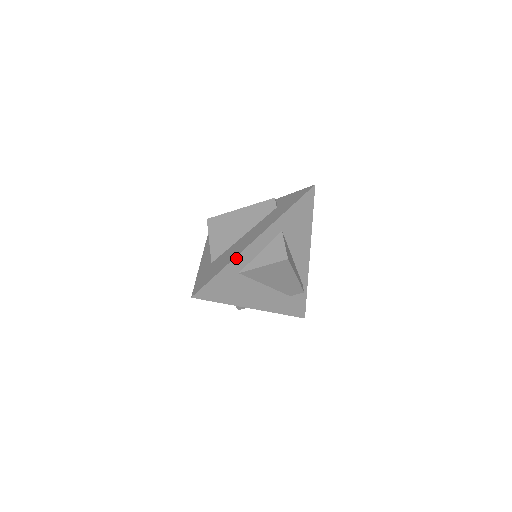
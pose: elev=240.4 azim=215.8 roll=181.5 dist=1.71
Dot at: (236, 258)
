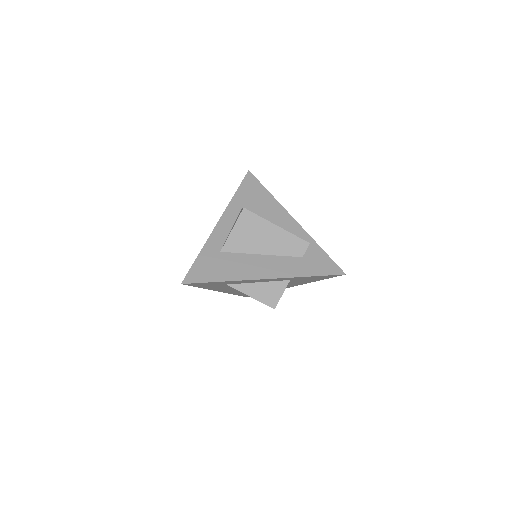
Dot at: (208, 241)
